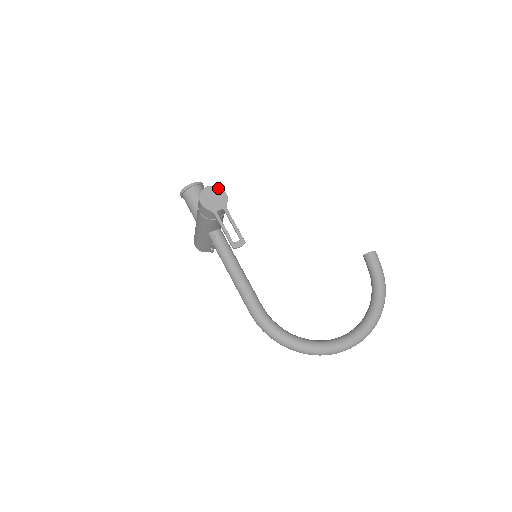
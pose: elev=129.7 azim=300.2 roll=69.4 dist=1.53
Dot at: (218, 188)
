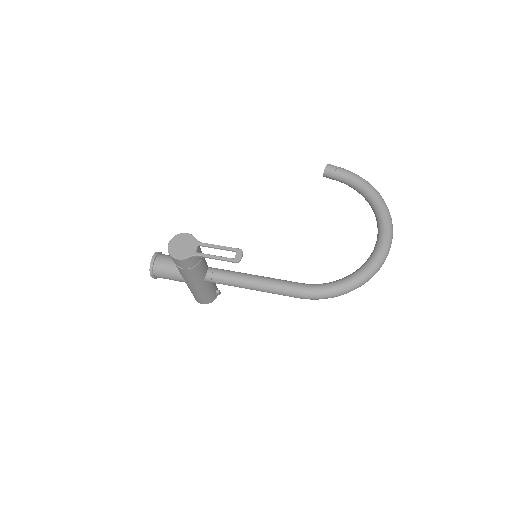
Dot at: (177, 236)
